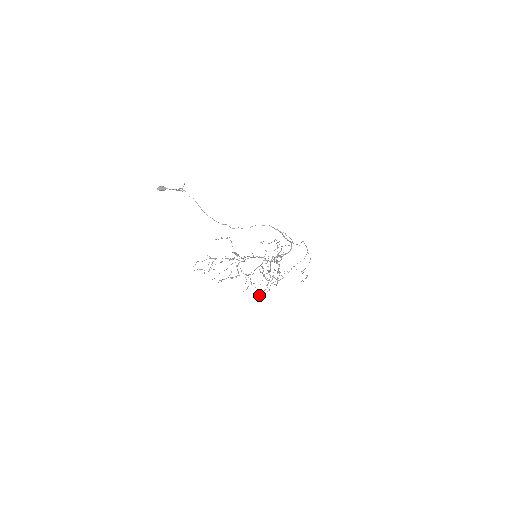
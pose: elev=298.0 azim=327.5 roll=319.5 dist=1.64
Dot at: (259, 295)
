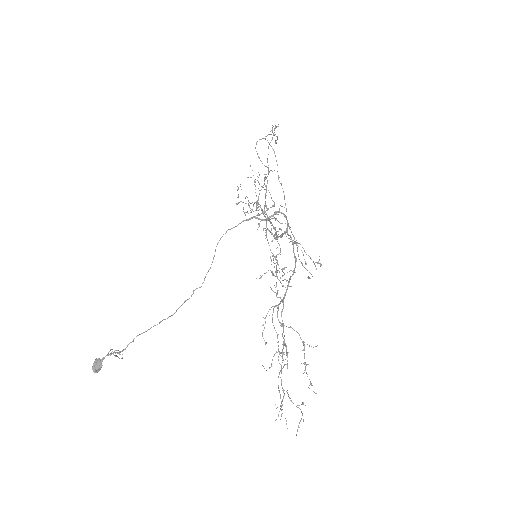
Dot at: (301, 263)
